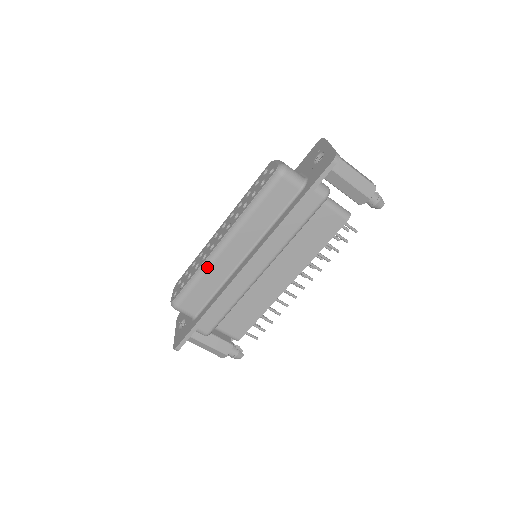
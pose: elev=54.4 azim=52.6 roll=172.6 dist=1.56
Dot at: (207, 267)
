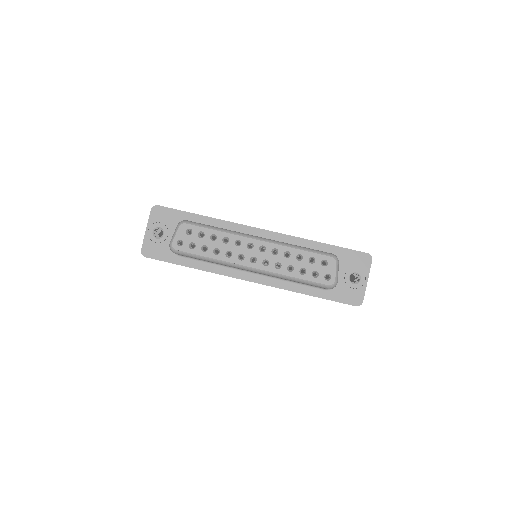
Dot at: occluded
